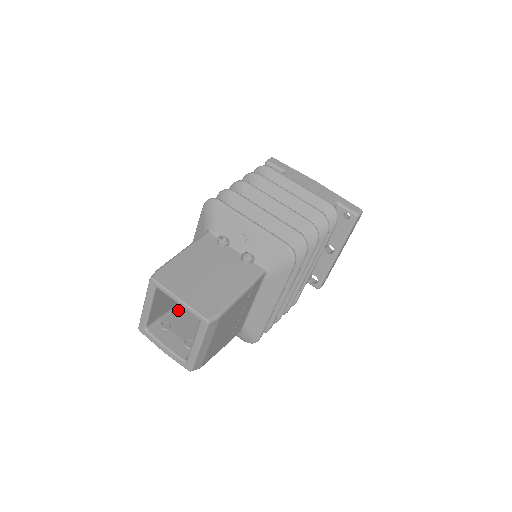
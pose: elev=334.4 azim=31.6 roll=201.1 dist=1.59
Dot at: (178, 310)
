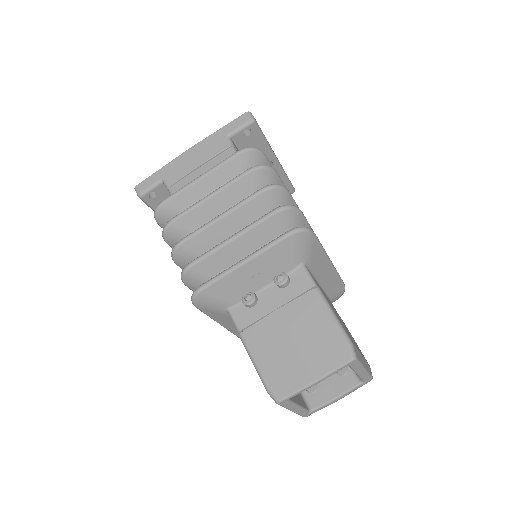
Dot at: occluded
